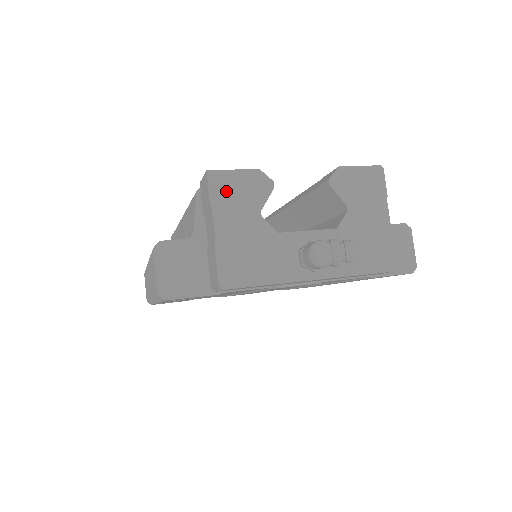
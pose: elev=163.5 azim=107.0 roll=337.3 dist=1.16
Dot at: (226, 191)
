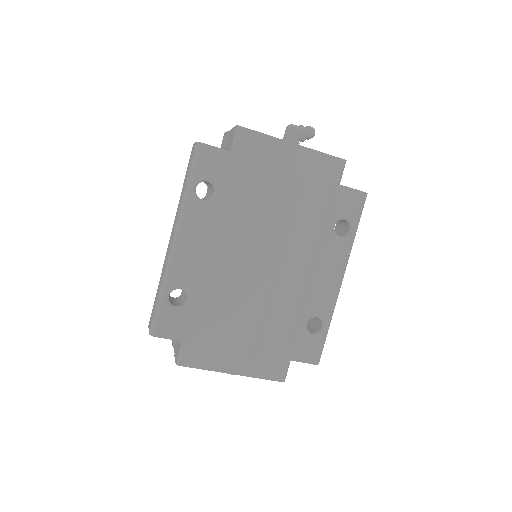
Dot at: occluded
